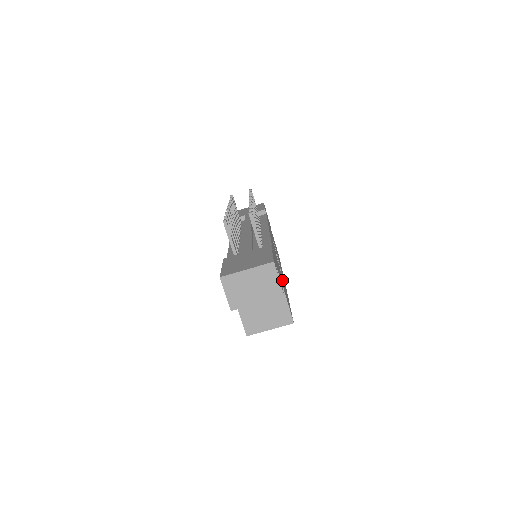
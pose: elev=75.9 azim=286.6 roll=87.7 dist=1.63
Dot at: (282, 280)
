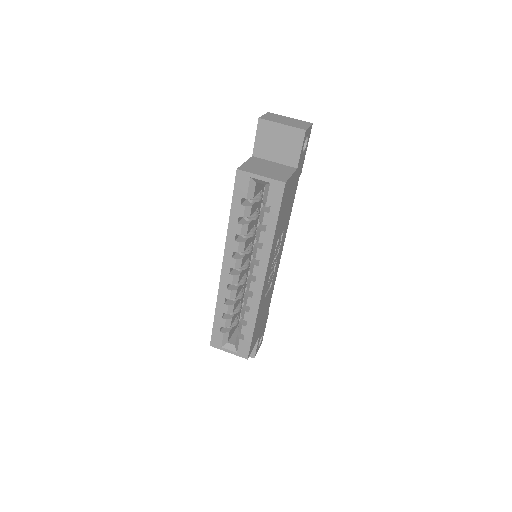
Dot at: (285, 211)
